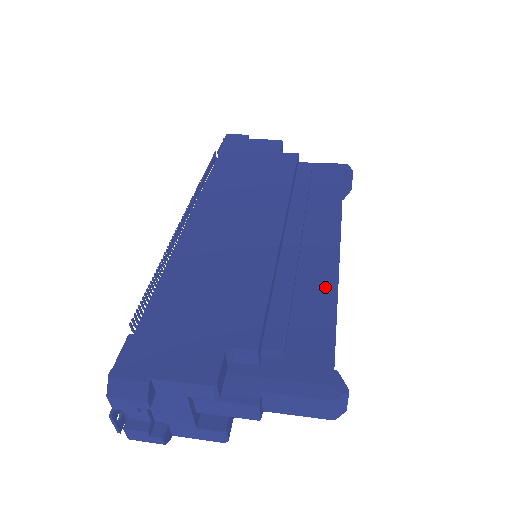
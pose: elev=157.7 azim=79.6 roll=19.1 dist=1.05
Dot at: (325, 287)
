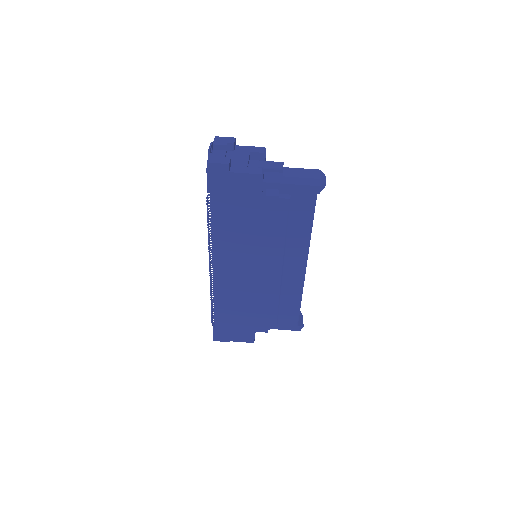
Dot at: (296, 294)
